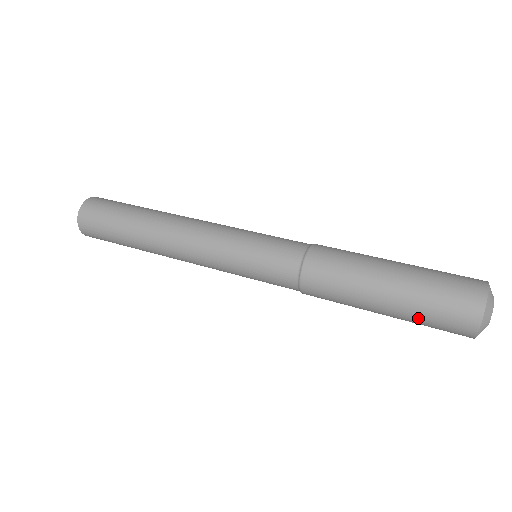
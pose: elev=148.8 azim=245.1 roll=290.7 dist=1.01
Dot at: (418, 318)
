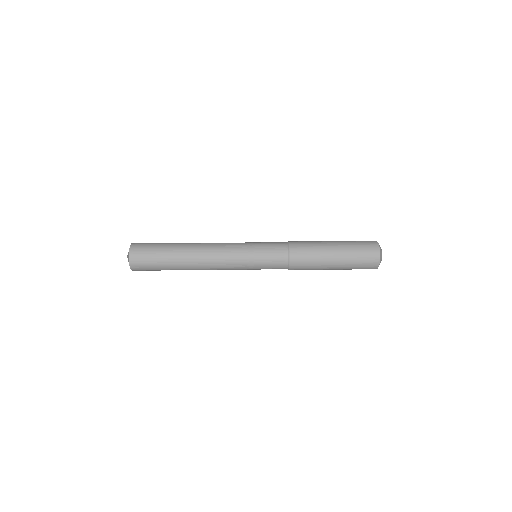
Dot at: (350, 269)
